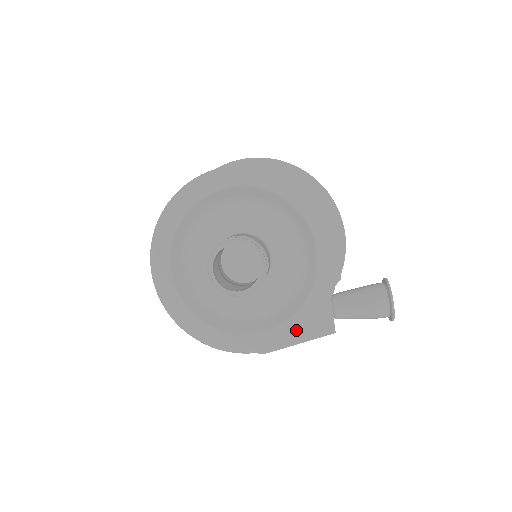
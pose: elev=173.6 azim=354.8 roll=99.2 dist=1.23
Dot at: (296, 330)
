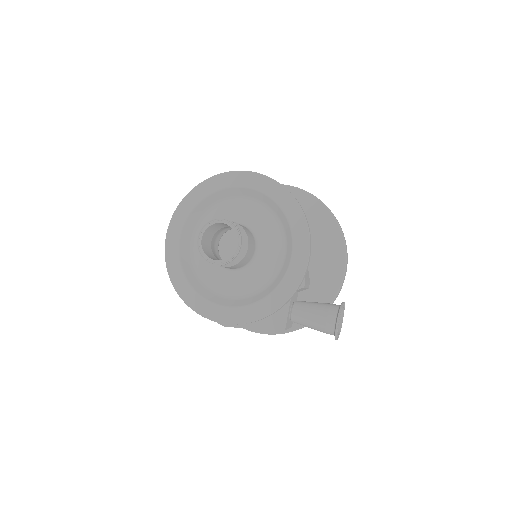
Dot at: (254, 315)
